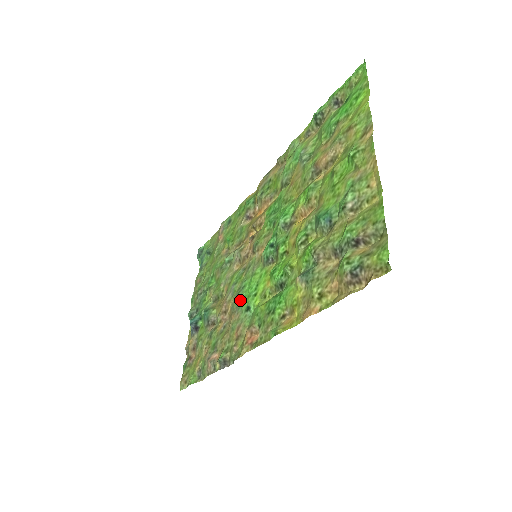
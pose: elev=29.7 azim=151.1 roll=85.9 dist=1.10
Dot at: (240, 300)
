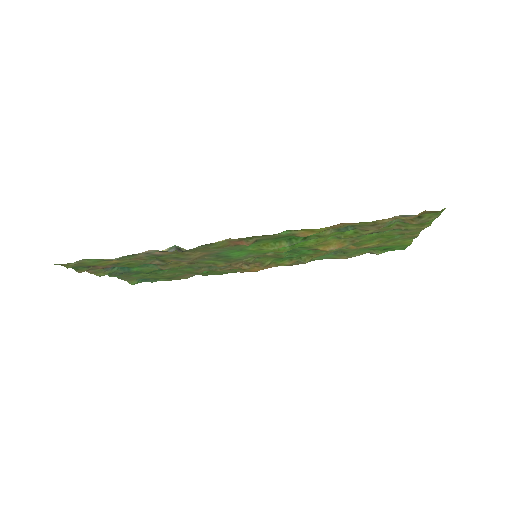
Dot at: (223, 254)
